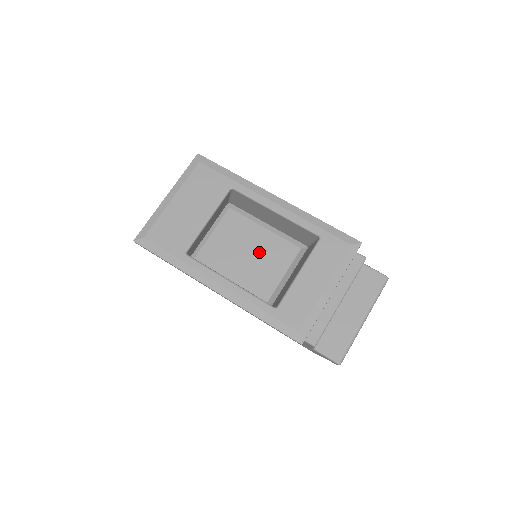
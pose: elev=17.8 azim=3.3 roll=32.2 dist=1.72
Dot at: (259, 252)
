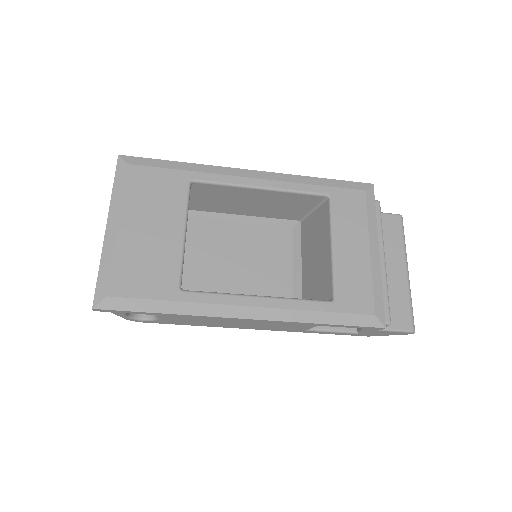
Dot at: (248, 252)
